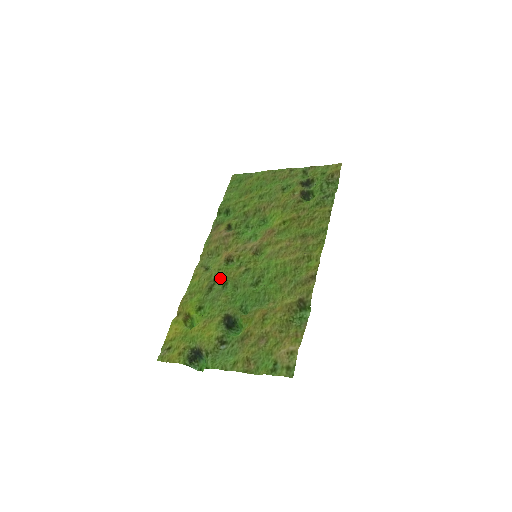
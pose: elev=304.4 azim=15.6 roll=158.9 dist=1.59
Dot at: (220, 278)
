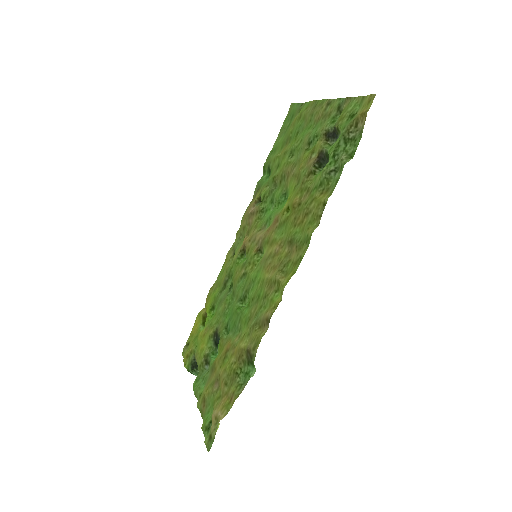
Dot at: (232, 274)
